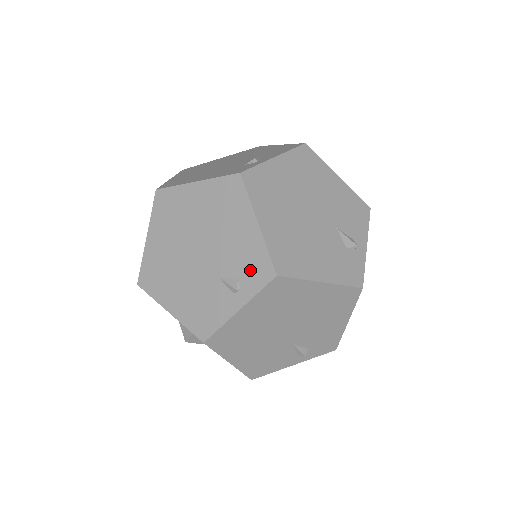
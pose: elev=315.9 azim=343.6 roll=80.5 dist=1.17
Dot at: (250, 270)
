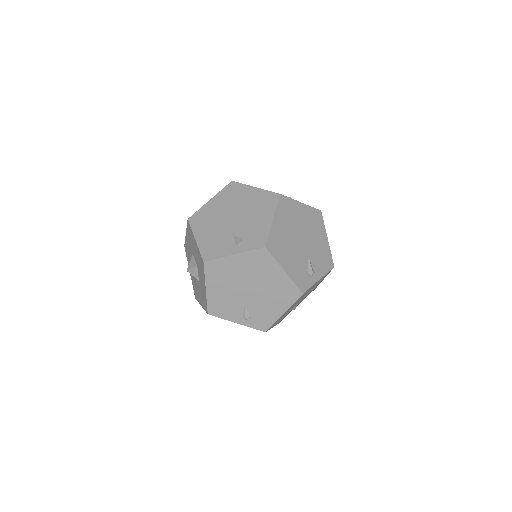
Dot at: (259, 320)
